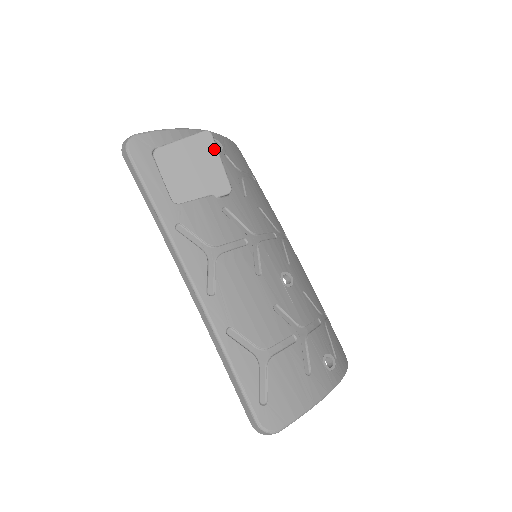
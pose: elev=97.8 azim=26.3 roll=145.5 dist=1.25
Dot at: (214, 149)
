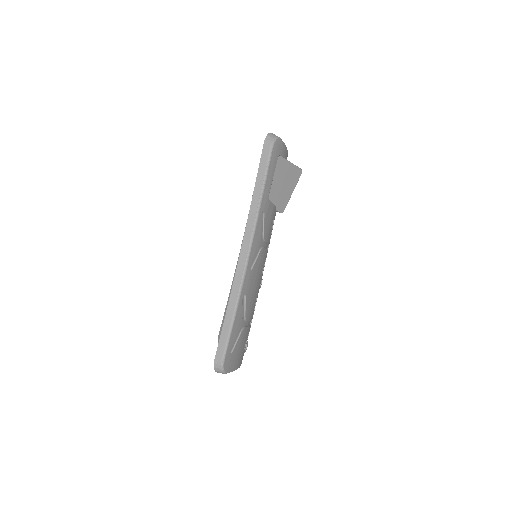
Dot at: (296, 183)
